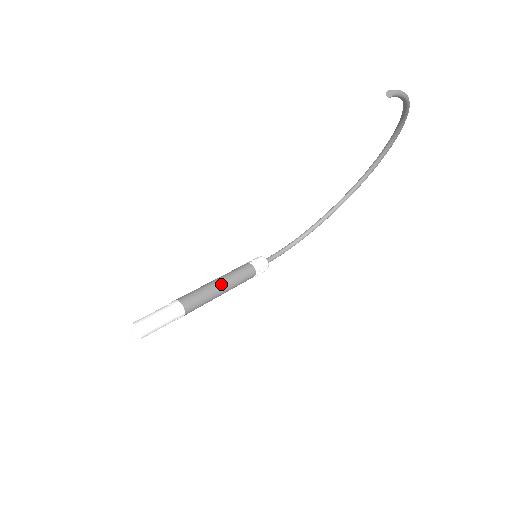
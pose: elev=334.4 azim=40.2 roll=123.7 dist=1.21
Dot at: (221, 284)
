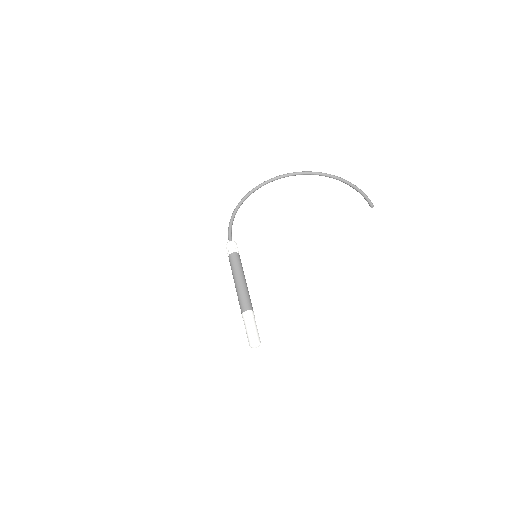
Dot at: occluded
